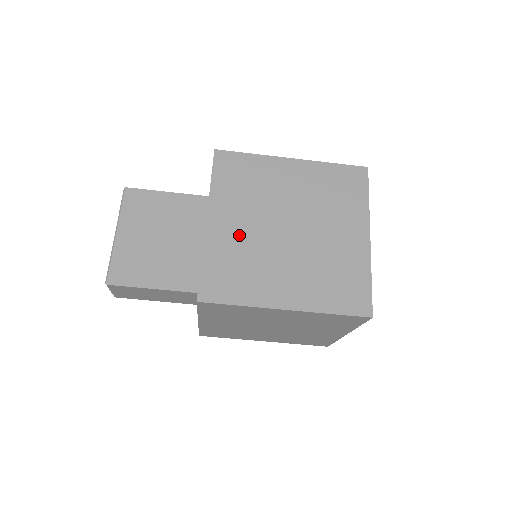
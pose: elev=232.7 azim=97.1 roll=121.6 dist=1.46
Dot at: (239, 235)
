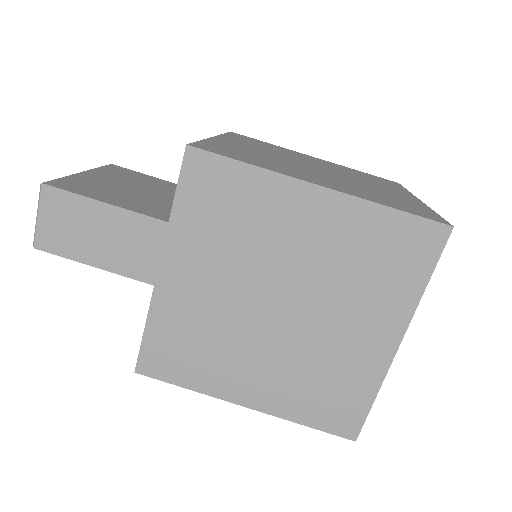
Dot at: (253, 150)
